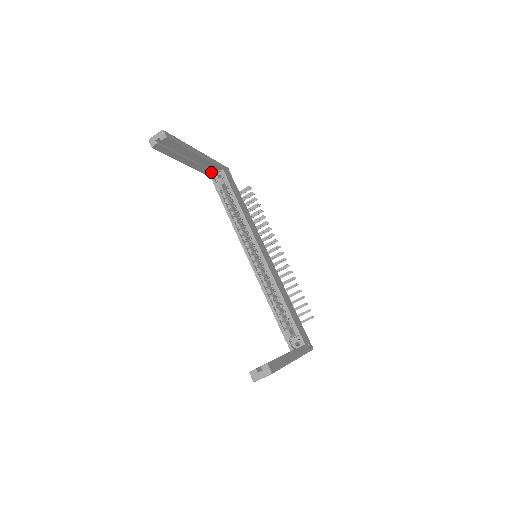
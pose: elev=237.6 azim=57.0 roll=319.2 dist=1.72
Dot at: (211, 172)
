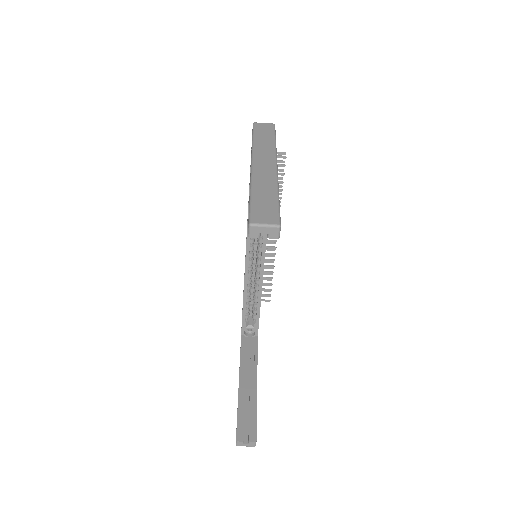
Dot at: occluded
